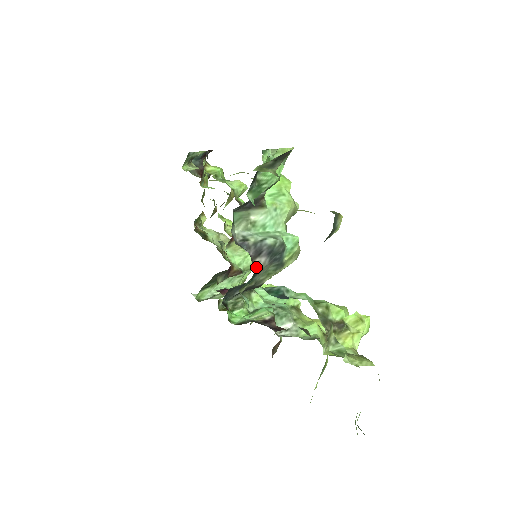
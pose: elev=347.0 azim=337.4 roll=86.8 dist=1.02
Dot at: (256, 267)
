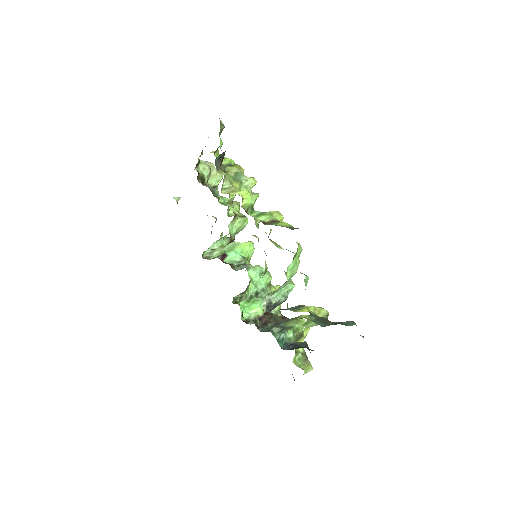
Dot at: occluded
